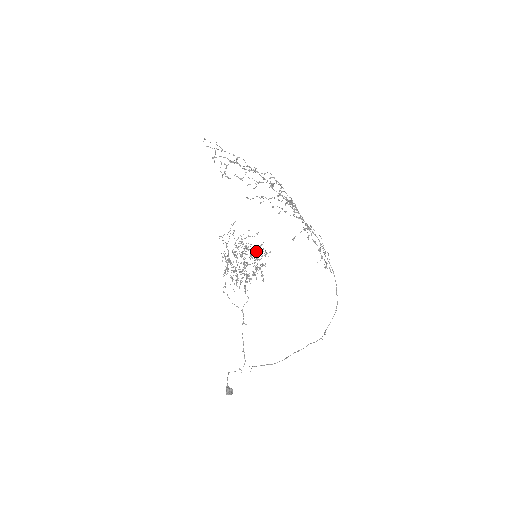
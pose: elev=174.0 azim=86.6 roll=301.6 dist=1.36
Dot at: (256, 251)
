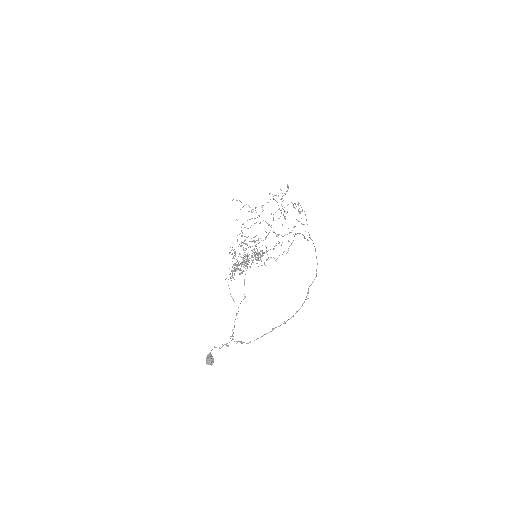
Dot at: (257, 260)
